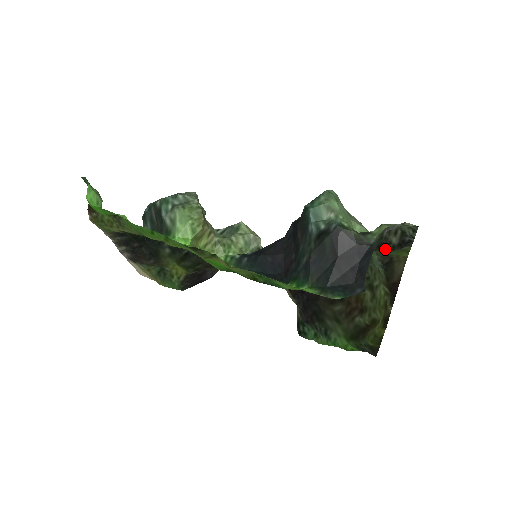
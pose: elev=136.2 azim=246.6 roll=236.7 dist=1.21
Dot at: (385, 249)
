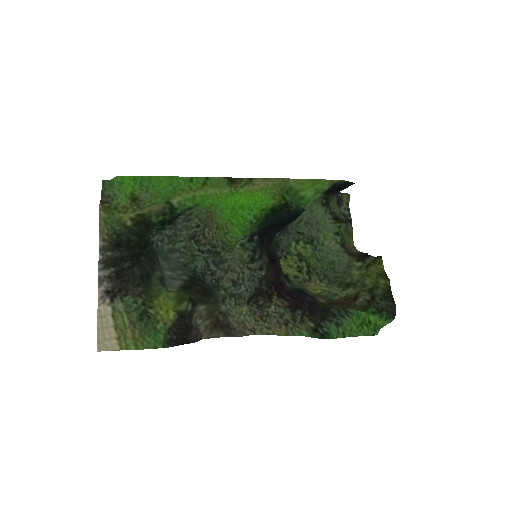
Dot at: (341, 221)
